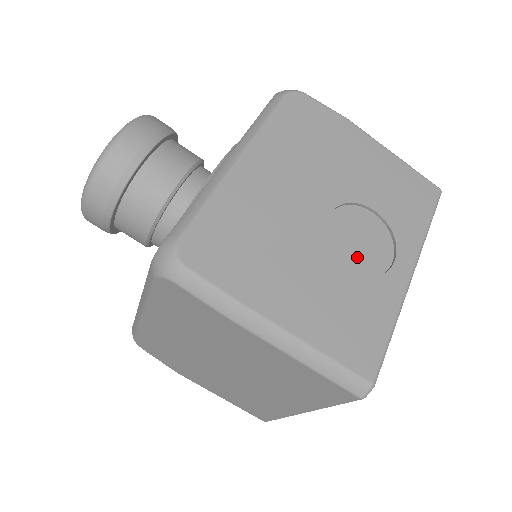
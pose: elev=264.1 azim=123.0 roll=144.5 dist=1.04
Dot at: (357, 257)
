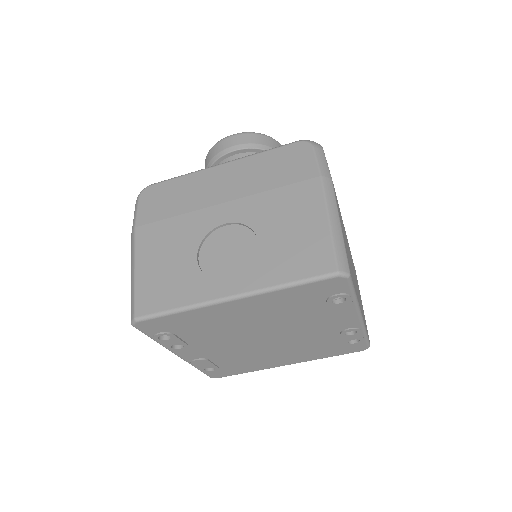
Dot at: (214, 259)
